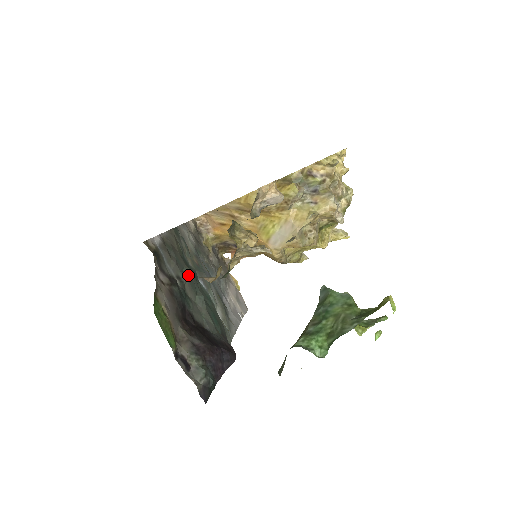
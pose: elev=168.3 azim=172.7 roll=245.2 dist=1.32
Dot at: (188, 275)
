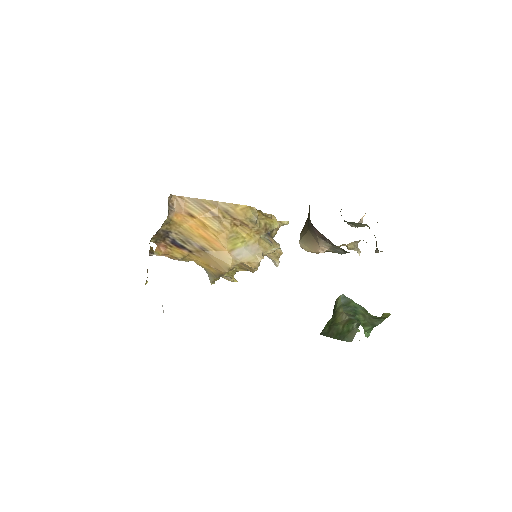
Dot at: occluded
